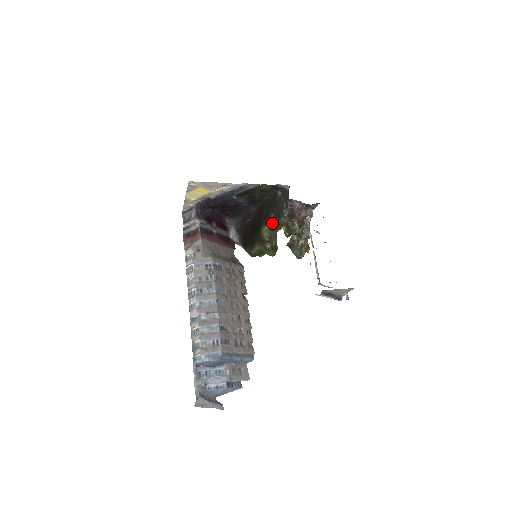
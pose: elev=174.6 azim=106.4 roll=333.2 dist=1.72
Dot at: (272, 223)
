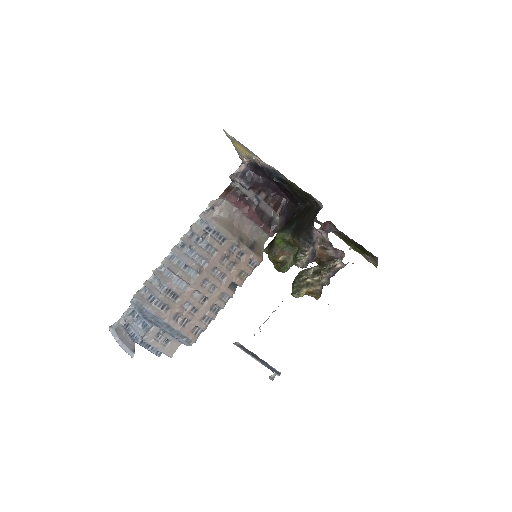
Dot at: (287, 234)
